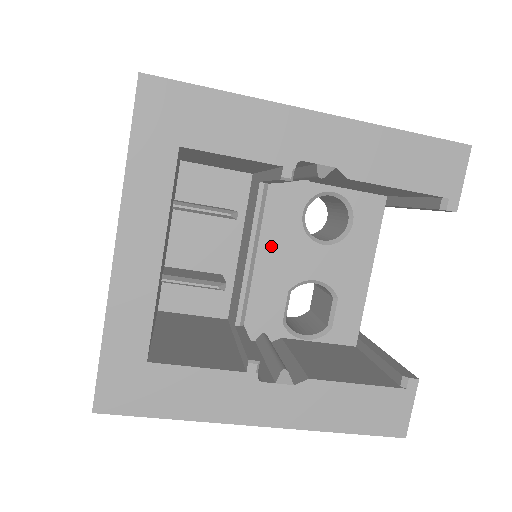
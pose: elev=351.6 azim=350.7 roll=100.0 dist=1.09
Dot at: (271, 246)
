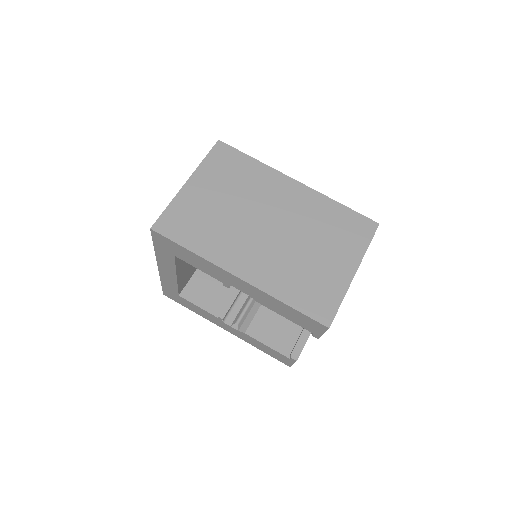
Dot at: occluded
